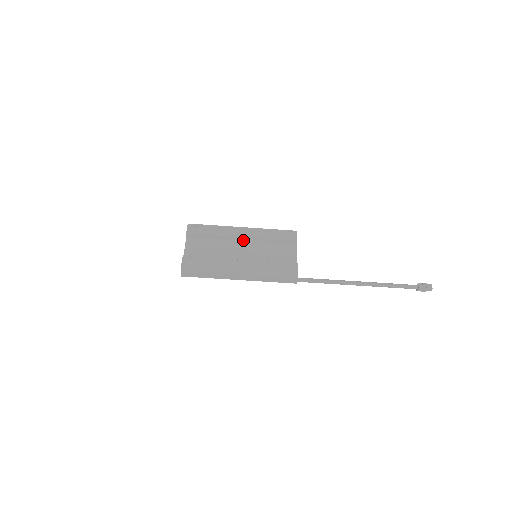
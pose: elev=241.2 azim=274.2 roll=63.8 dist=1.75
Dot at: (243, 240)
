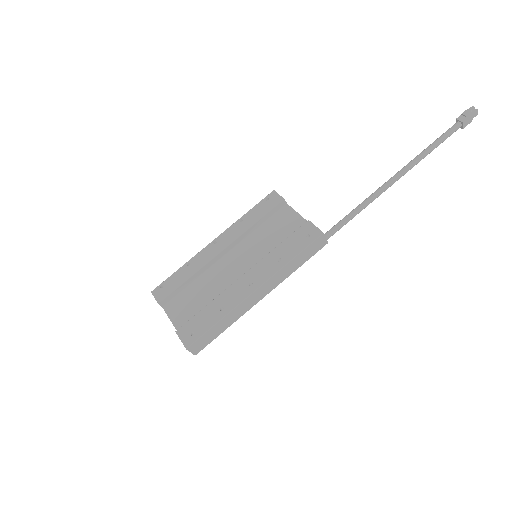
Dot at: (226, 253)
